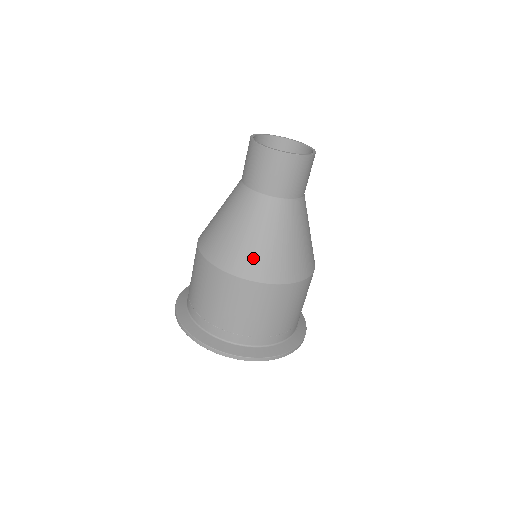
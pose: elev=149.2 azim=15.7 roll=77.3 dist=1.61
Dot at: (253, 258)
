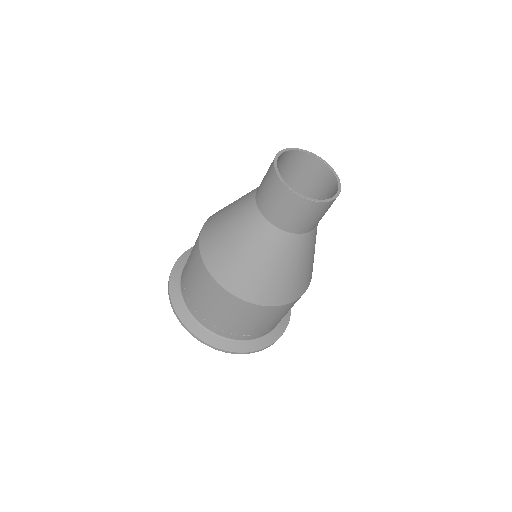
Dot at: (228, 266)
